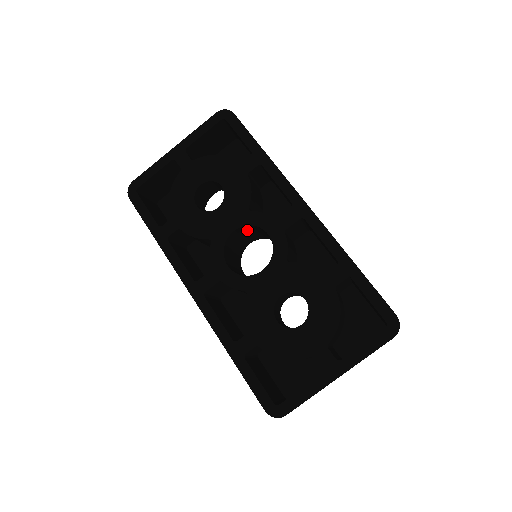
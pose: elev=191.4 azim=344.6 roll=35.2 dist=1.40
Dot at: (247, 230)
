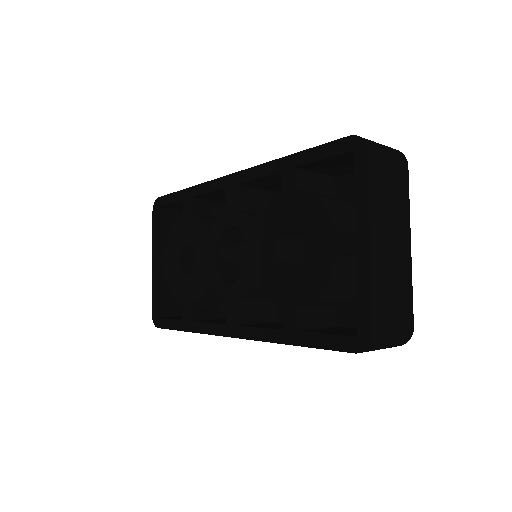
Dot at: (229, 247)
